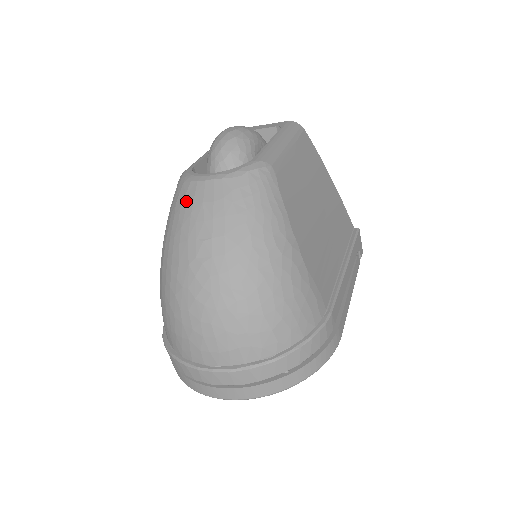
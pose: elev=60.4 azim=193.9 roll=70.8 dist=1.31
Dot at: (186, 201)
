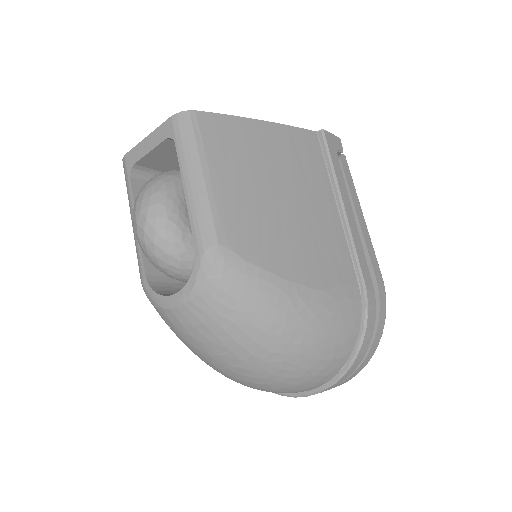
Dot at: (177, 327)
